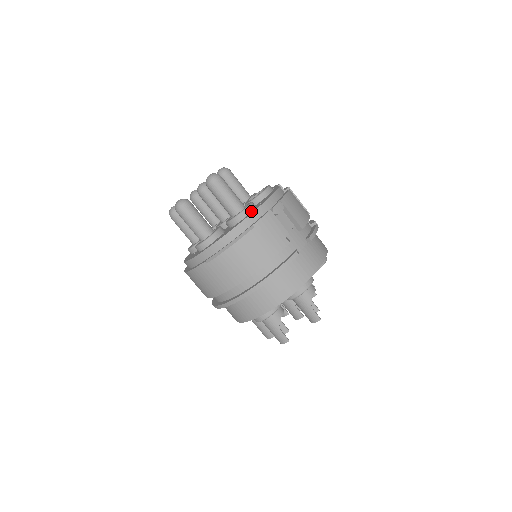
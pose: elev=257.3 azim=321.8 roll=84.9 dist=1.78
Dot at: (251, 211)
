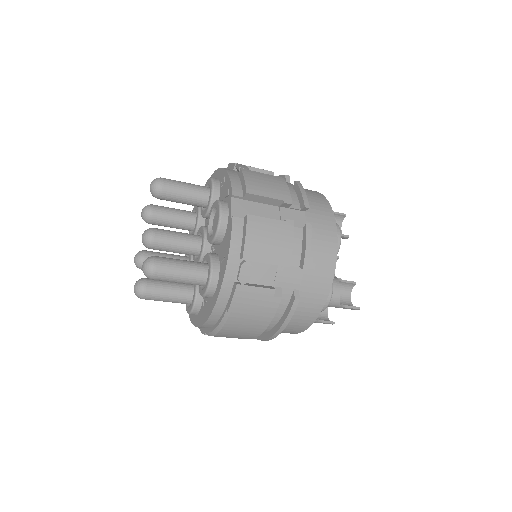
Dot at: (216, 283)
